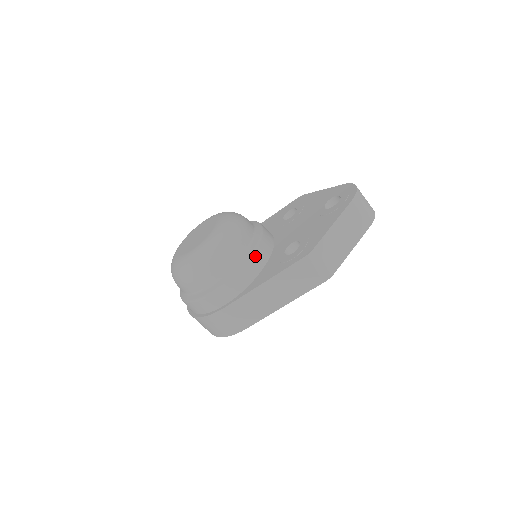
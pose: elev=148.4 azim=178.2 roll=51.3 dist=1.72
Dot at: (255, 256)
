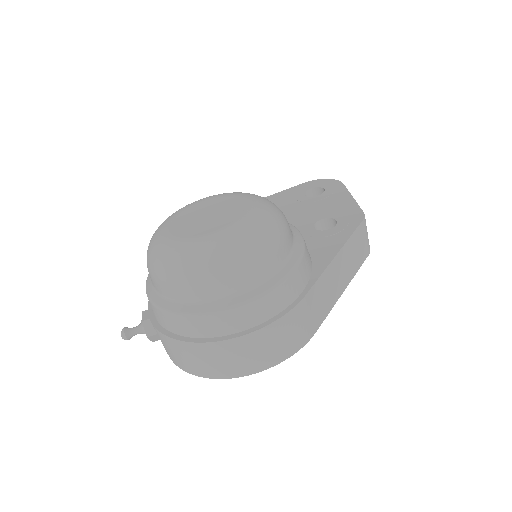
Dot at: occluded
